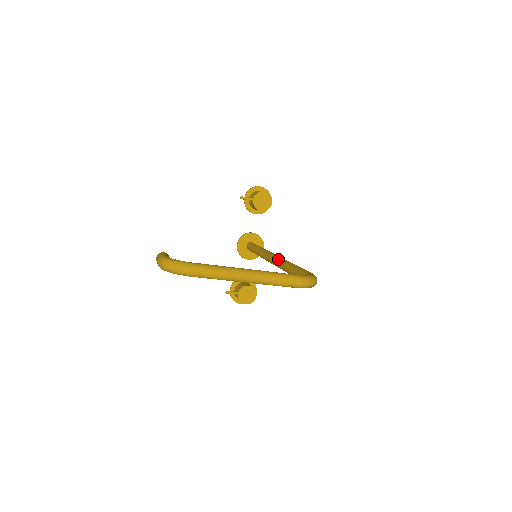
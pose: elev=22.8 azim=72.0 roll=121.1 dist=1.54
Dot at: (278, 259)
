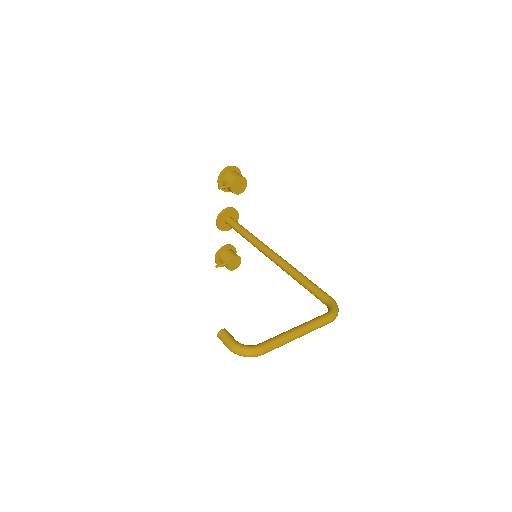
Dot at: (282, 264)
